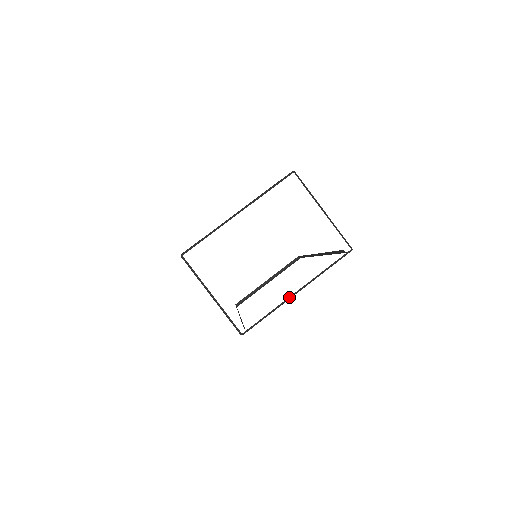
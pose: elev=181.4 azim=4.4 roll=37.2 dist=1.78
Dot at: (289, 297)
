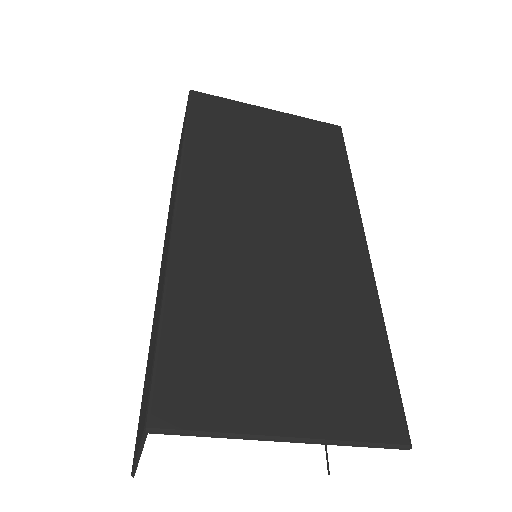
Dot at: occluded
